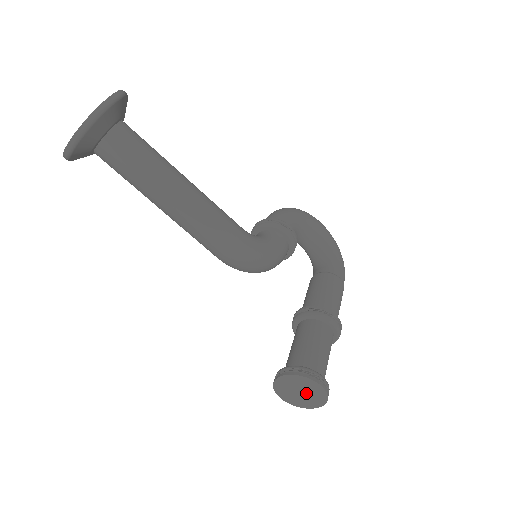
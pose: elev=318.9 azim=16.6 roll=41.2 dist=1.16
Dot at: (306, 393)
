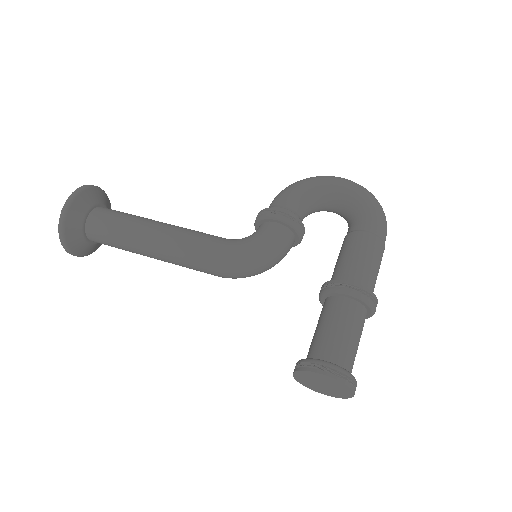
Dot at: (327, 385)
